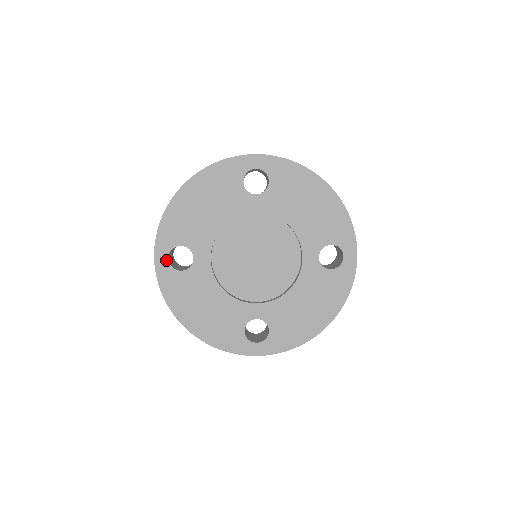
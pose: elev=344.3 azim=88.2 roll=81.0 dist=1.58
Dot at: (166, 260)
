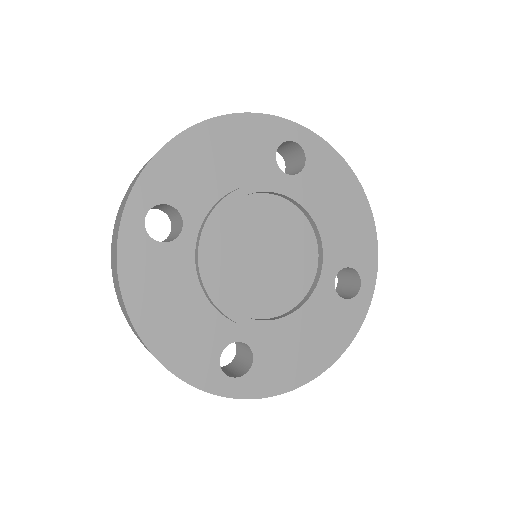
Dot at: (141, 218)
